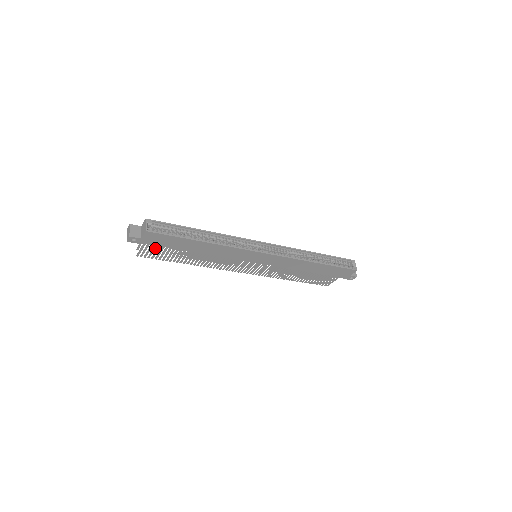
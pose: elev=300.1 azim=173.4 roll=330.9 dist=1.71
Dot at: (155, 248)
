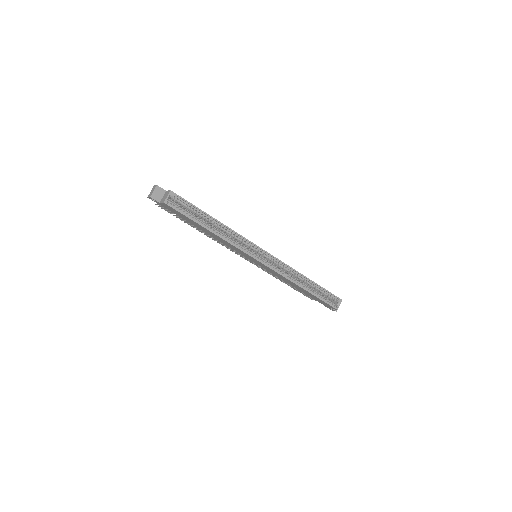
Dot at: occluded
